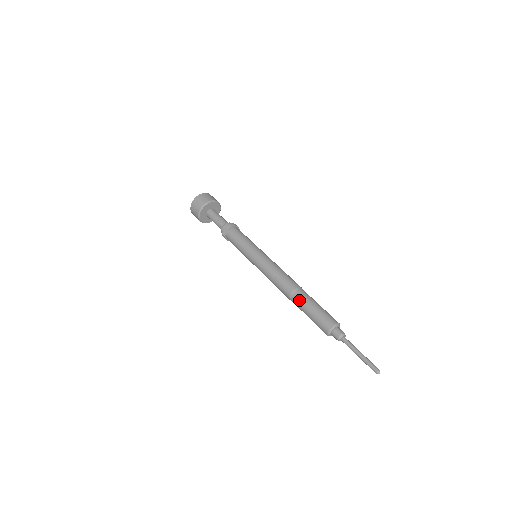
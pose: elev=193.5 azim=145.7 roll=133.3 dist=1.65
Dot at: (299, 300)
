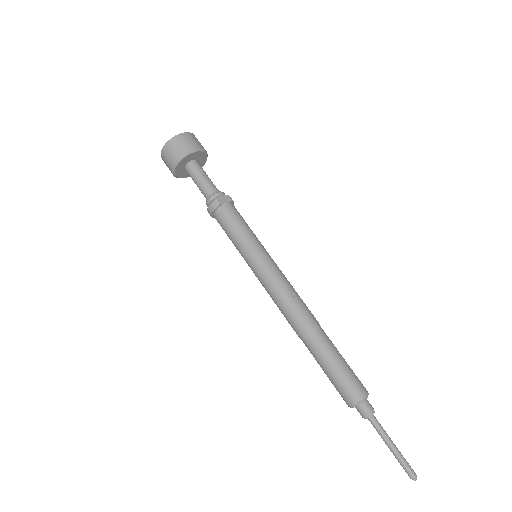
Dot at: (326, 340)
